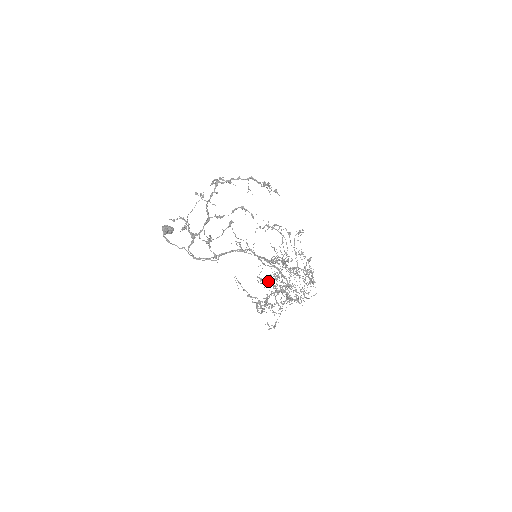
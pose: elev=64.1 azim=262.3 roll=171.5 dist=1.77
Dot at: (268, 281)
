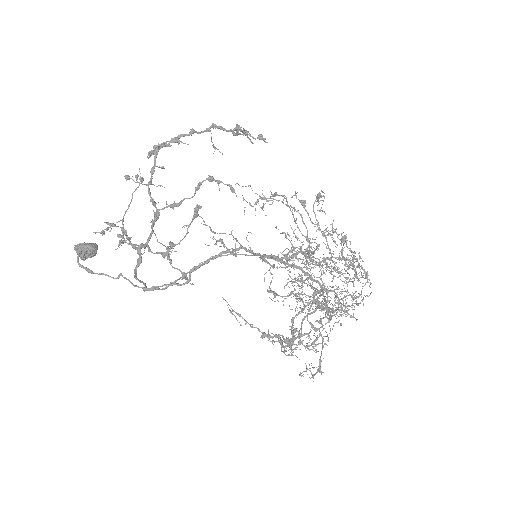
Dot at: occluded
